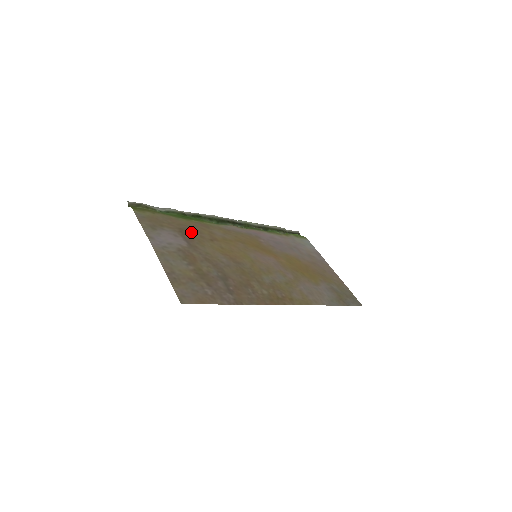
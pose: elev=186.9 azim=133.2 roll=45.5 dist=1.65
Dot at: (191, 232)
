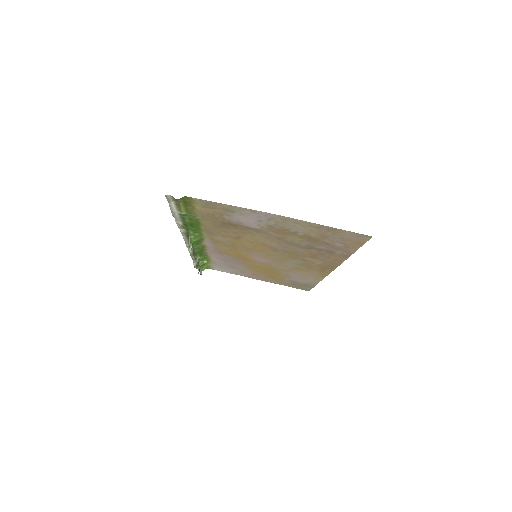
Dot at: (228, 228)
